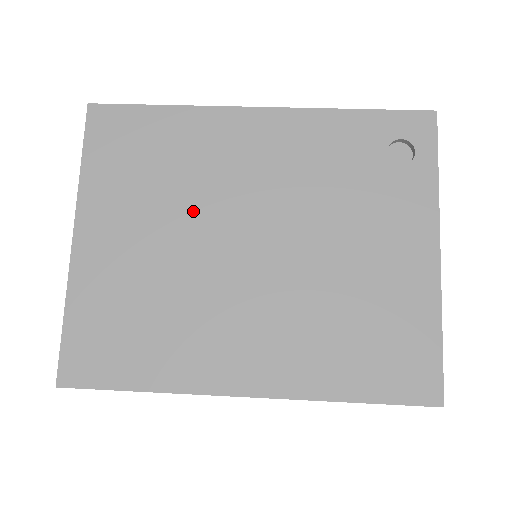
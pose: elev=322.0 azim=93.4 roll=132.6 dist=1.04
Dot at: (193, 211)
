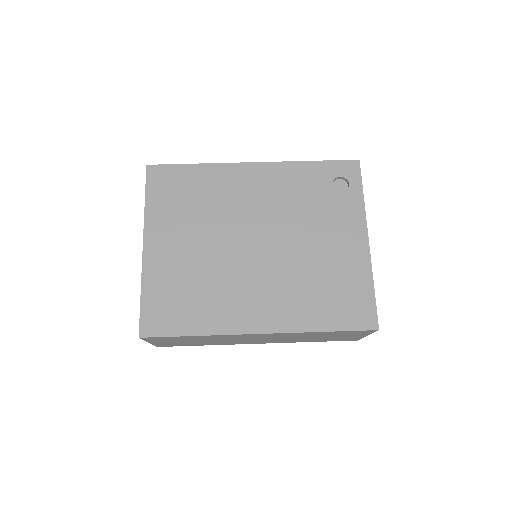
Dot at: (218, 225)
